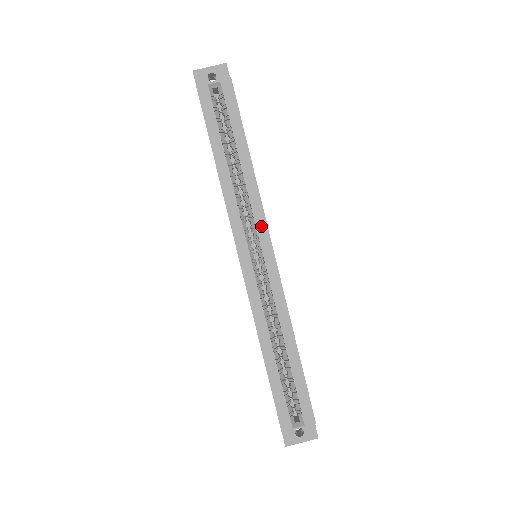
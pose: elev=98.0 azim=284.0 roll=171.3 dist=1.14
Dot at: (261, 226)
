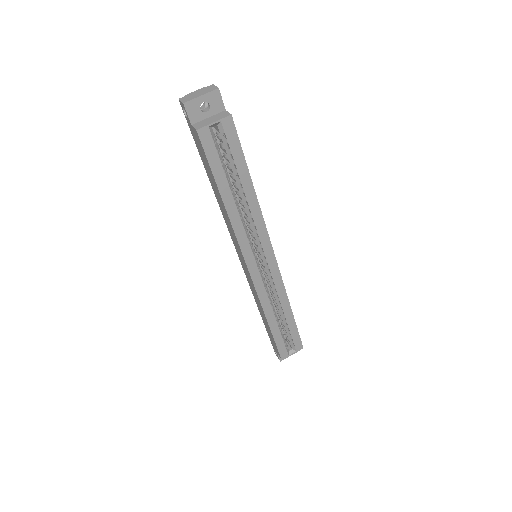
Dot at: (265, 241)
